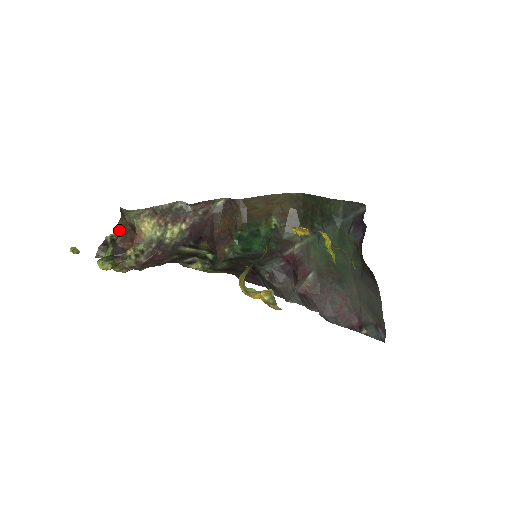
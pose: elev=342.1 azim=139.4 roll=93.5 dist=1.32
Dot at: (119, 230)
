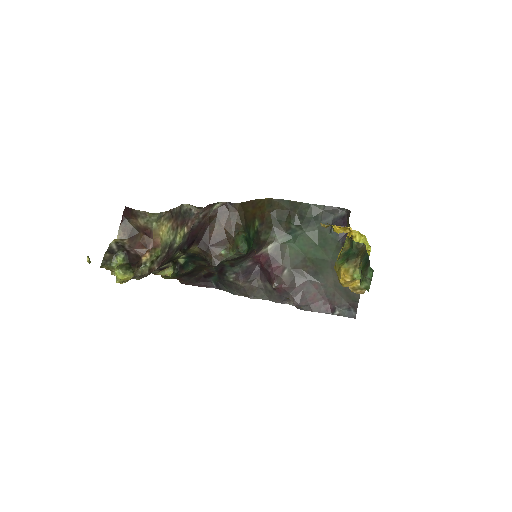
Dot at: (121, 235)
